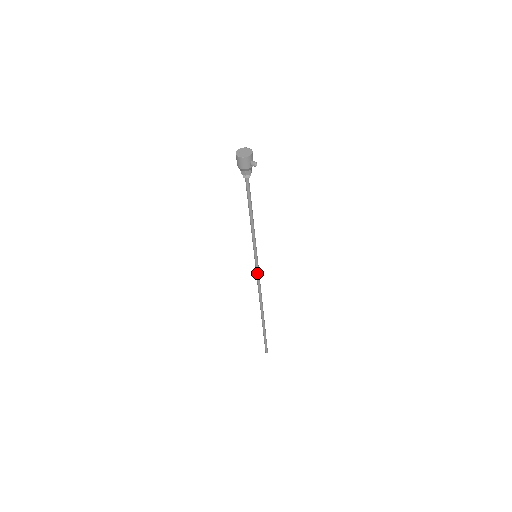
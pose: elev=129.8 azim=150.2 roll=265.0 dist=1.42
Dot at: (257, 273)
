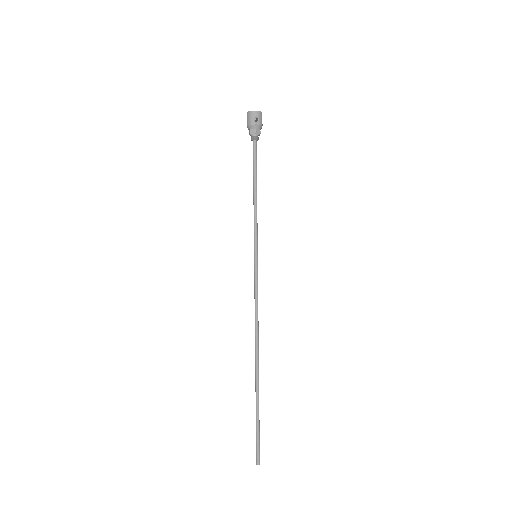
Dot at: (255, 284)
